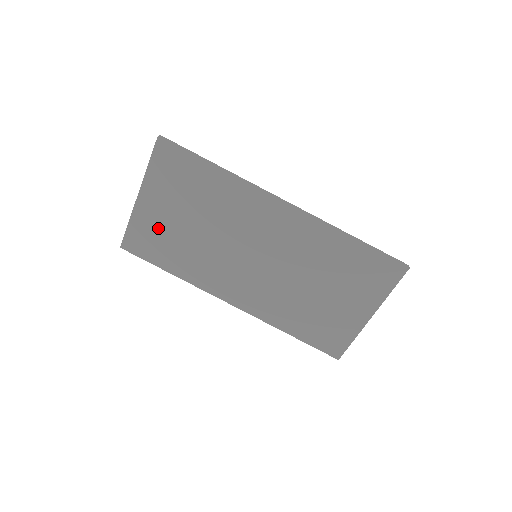
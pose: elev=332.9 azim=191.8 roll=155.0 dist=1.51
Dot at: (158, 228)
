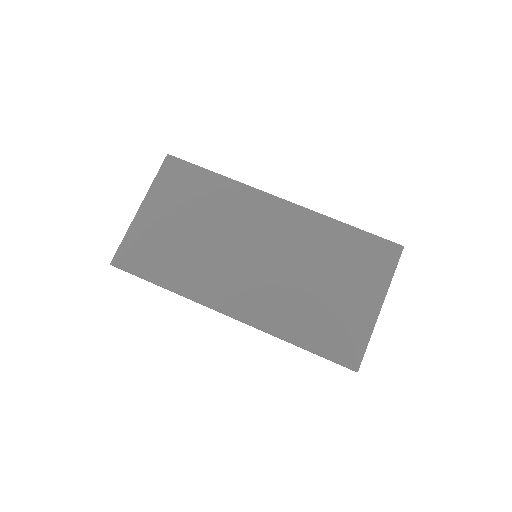
Dot at: (156, 237)
